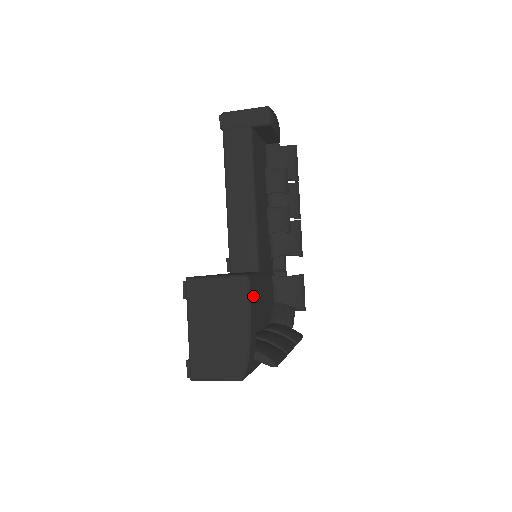
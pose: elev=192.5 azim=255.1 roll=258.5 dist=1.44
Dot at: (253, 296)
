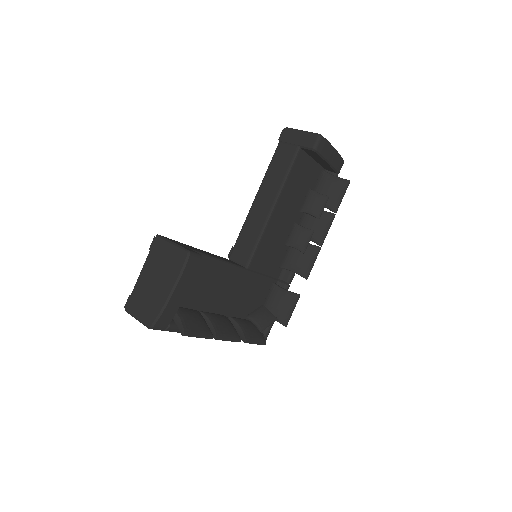
Dot at: (190, 271)
